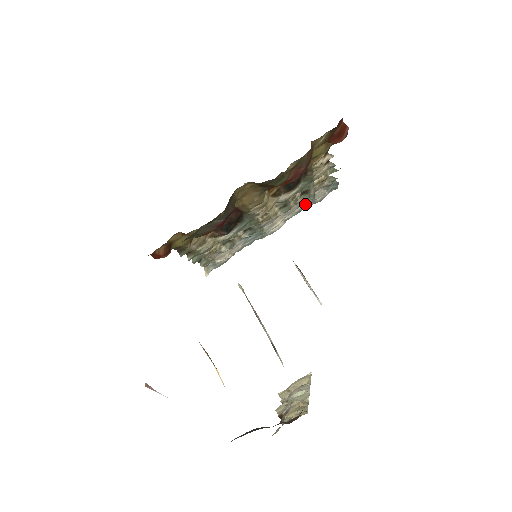
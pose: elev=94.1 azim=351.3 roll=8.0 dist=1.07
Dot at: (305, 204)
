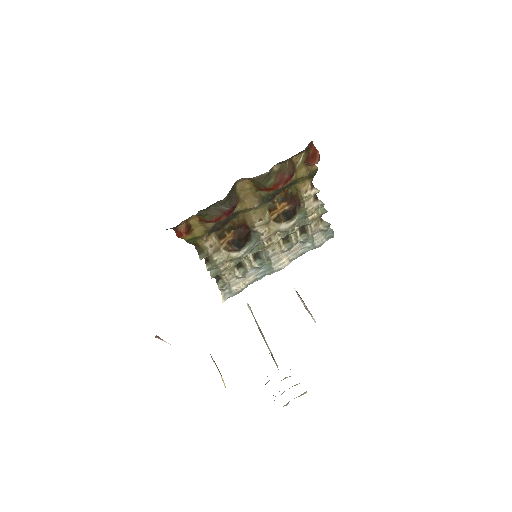
Dot at: (307, 247)
